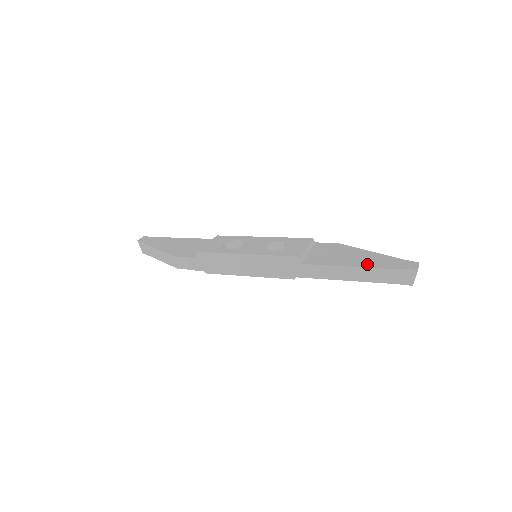
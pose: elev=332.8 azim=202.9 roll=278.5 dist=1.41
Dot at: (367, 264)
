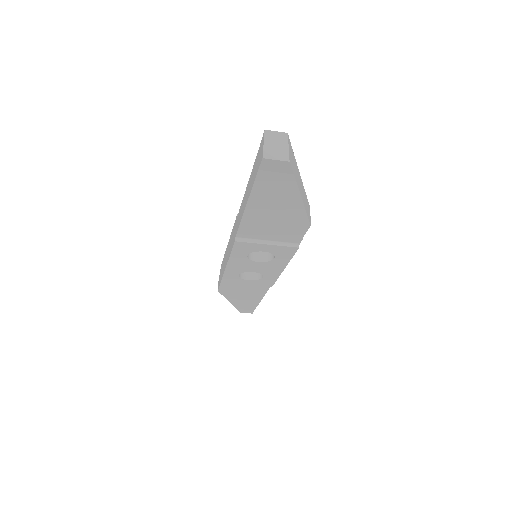
Dot at: occluded
